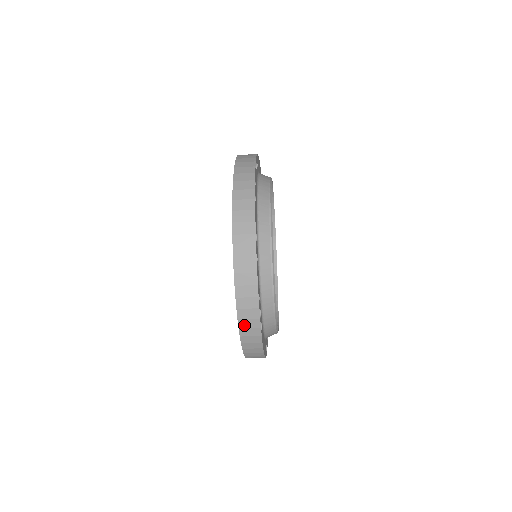
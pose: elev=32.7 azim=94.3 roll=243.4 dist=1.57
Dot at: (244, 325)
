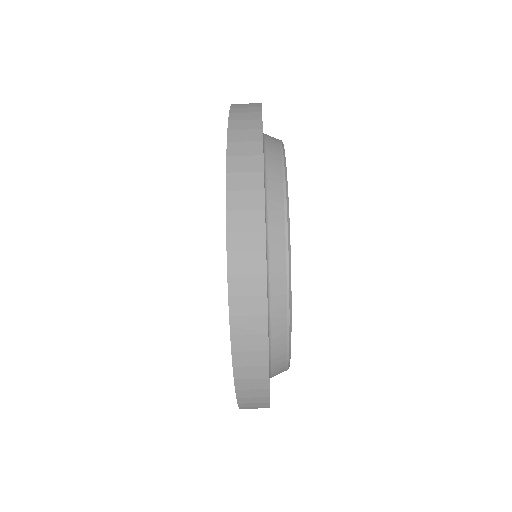
Dot at: (236, 167)
